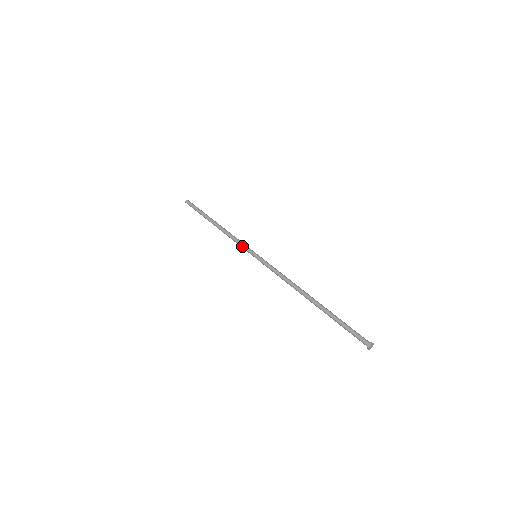
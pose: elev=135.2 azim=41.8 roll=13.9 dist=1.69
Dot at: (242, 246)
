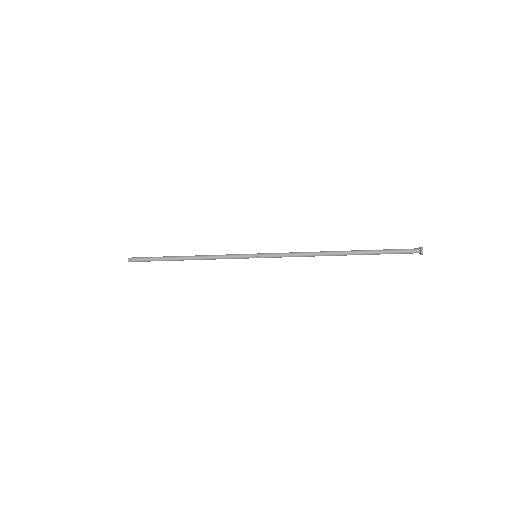
Dot at: (234, 256)
